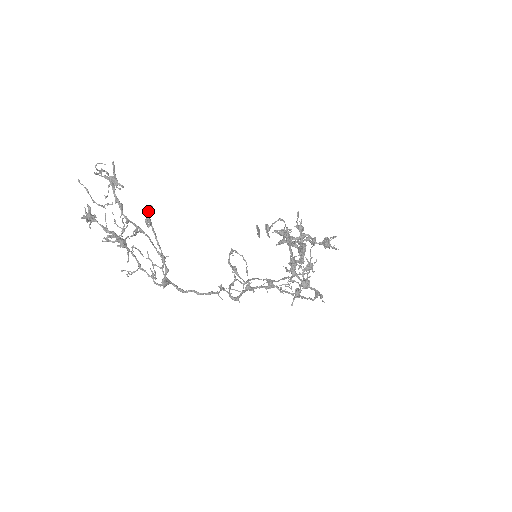
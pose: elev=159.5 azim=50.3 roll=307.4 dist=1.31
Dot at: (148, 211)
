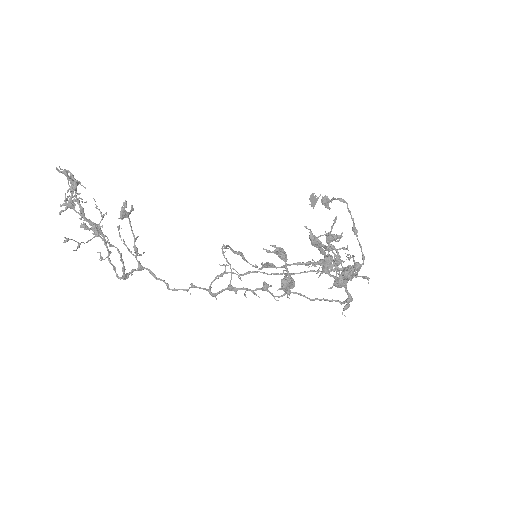
Dot at: (123, 204)
